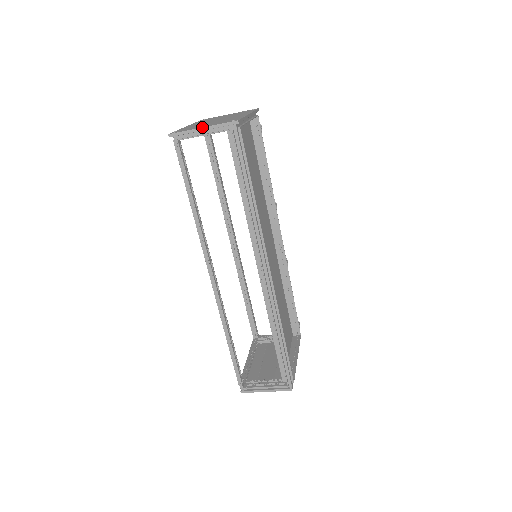
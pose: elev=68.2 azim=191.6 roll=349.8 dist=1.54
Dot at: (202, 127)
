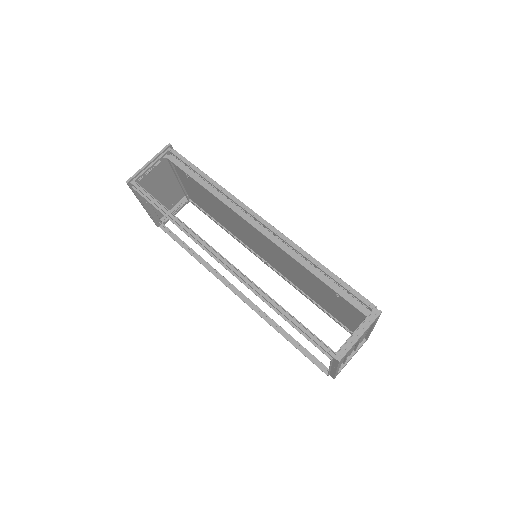
Dot at: (147, 162)
